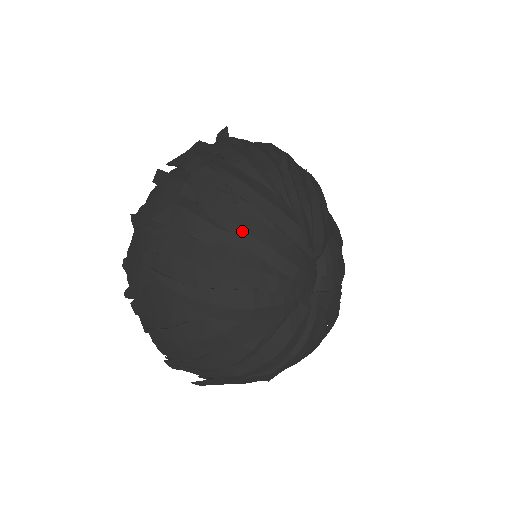
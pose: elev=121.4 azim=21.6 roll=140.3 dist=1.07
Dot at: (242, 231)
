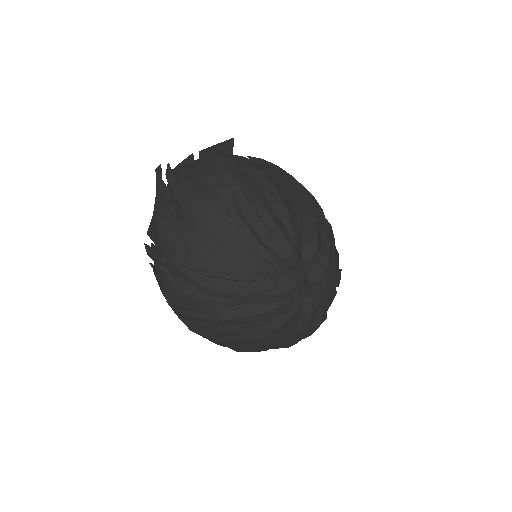
Dot at: (232, 296)
